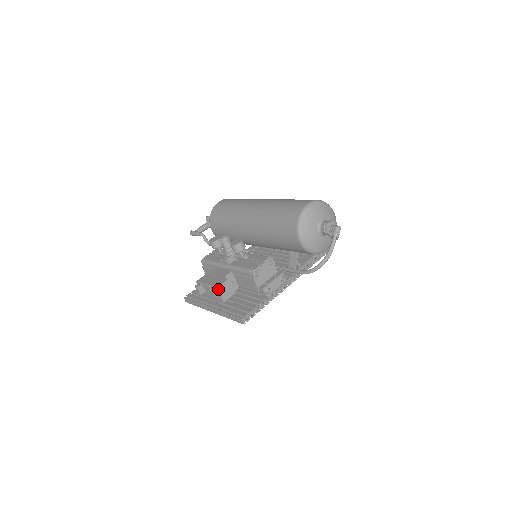
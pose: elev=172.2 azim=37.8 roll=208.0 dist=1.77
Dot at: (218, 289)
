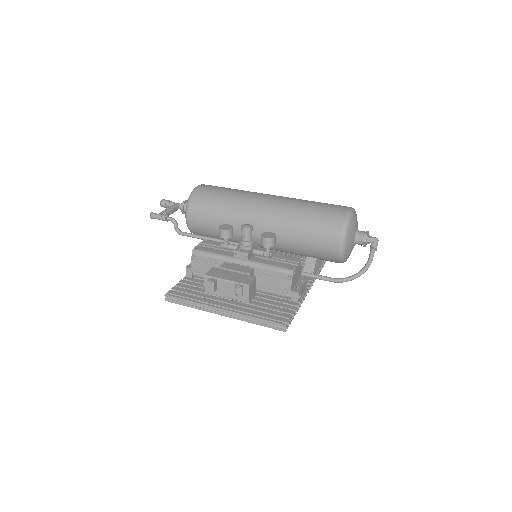
Dot at: (249, 287)
